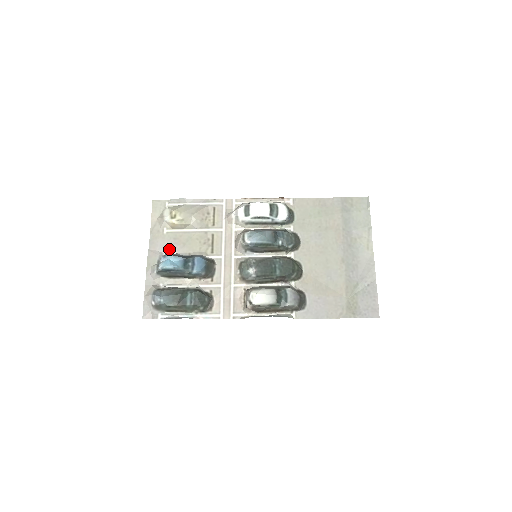
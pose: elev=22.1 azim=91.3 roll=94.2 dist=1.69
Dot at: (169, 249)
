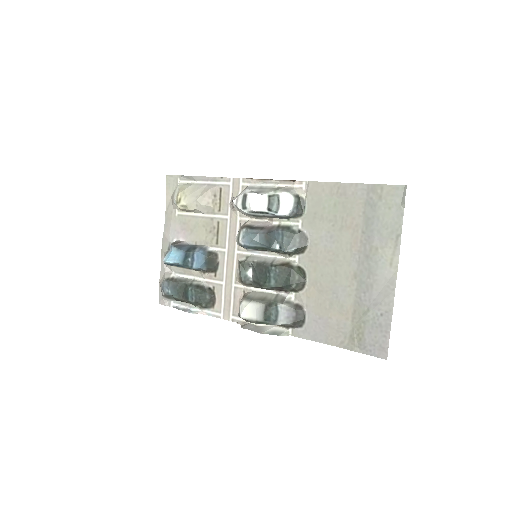
Dot at: (179, 235)
